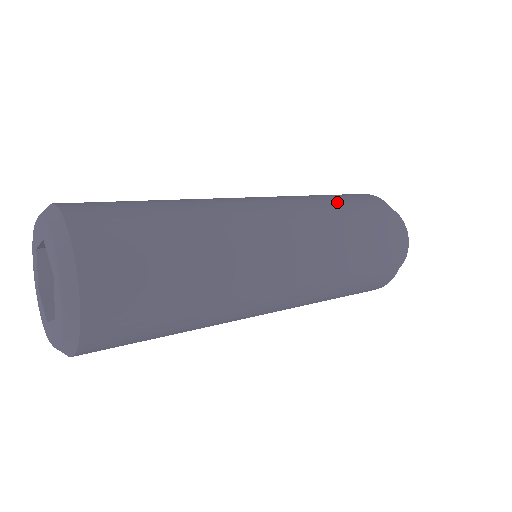
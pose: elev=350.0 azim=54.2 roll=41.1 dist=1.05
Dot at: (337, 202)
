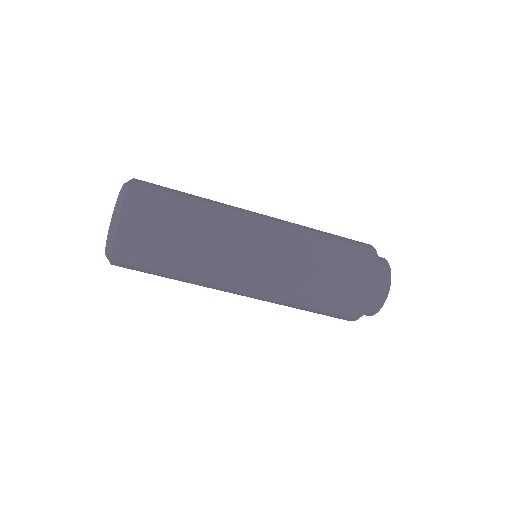
Dot at: occluded
